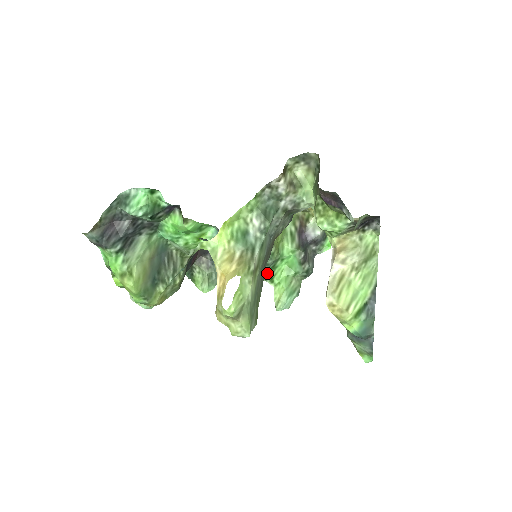
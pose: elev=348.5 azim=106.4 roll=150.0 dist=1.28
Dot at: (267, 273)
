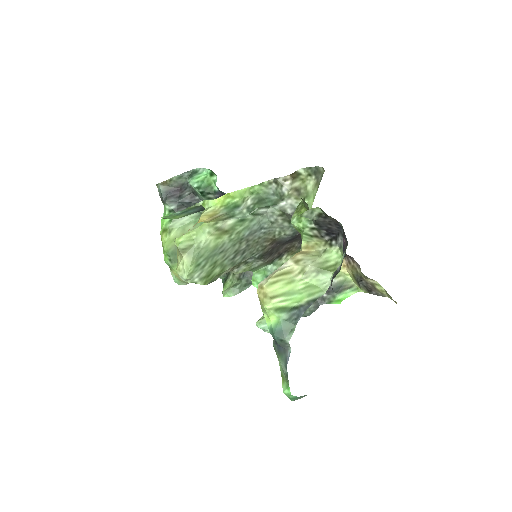
Dot at: occluded
